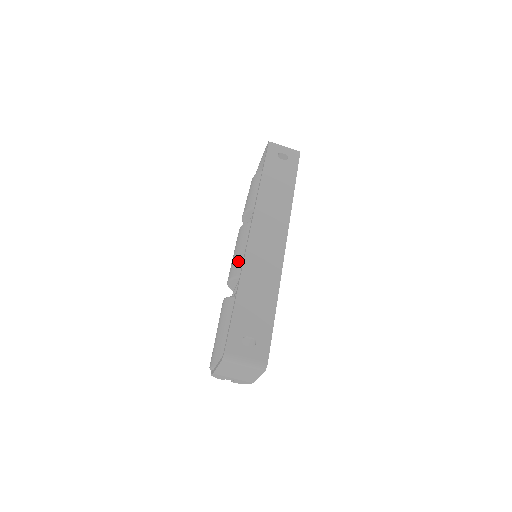
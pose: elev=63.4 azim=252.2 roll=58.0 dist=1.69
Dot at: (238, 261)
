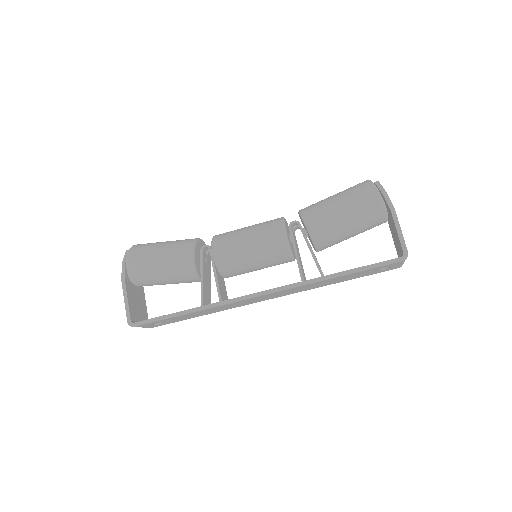
Dot at: (236, 263)
